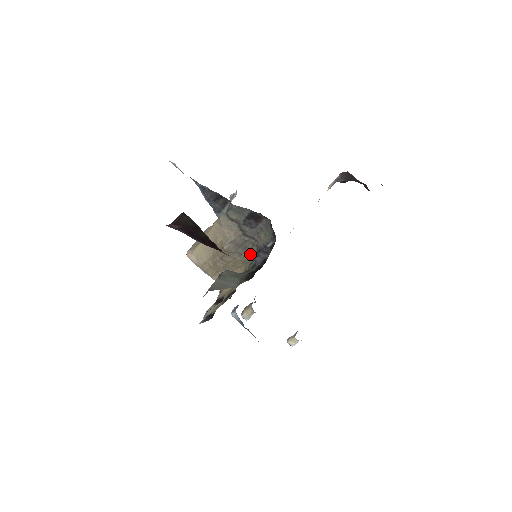
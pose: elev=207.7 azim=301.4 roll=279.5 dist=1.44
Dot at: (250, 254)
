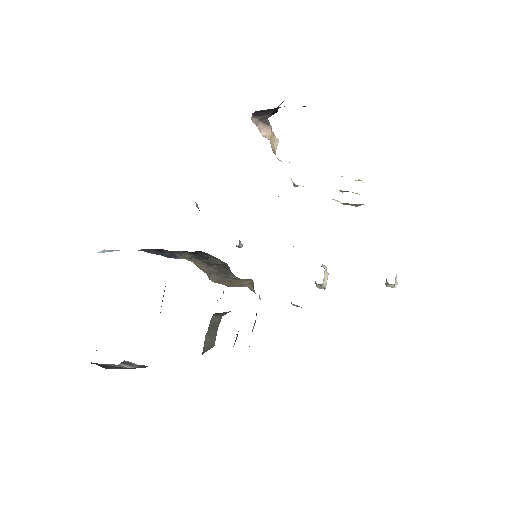
Dot at: (233, 275)
